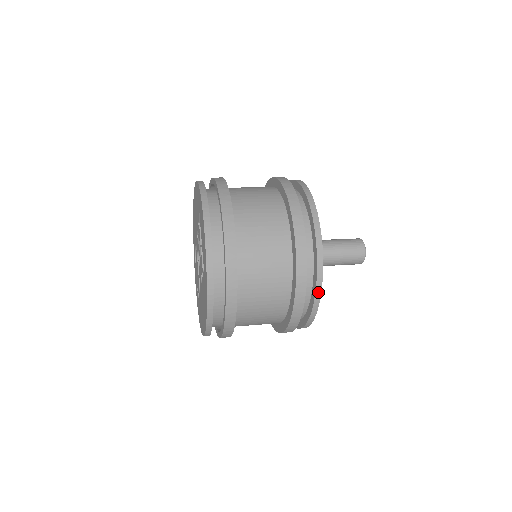
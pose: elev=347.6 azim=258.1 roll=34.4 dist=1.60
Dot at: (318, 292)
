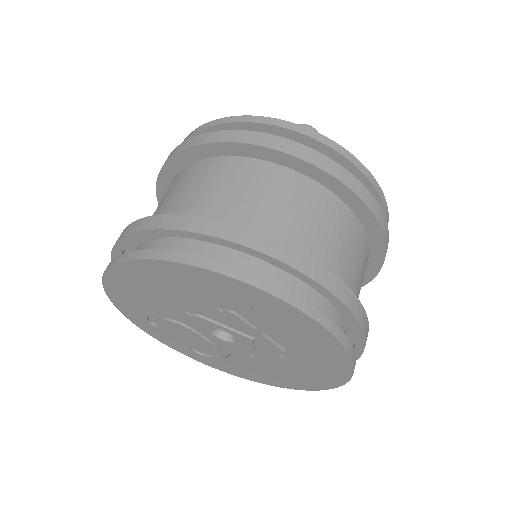
Dot at: occluded
